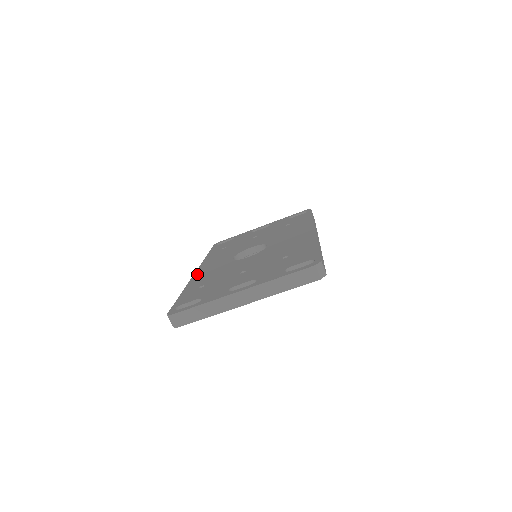
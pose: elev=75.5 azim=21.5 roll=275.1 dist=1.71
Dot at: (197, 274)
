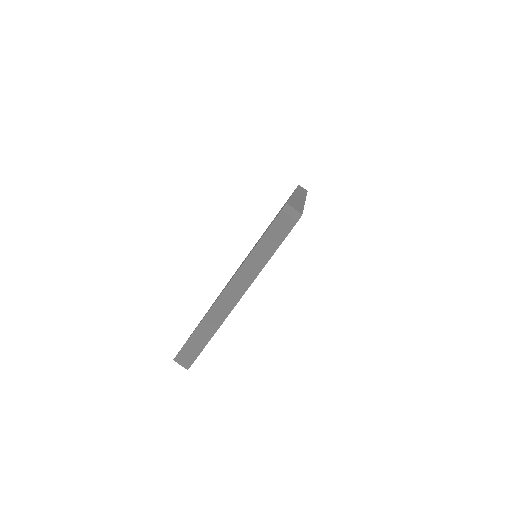
Dot at: occluded
